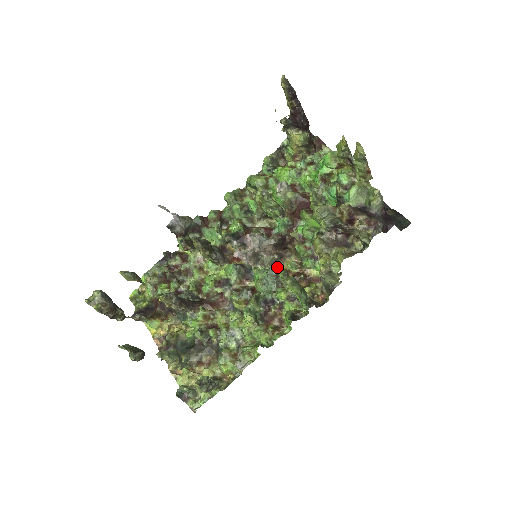
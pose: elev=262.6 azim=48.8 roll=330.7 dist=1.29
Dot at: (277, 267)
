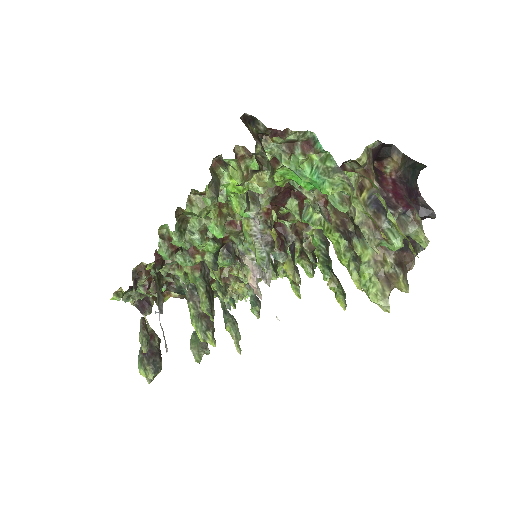
Dot at: occluded
